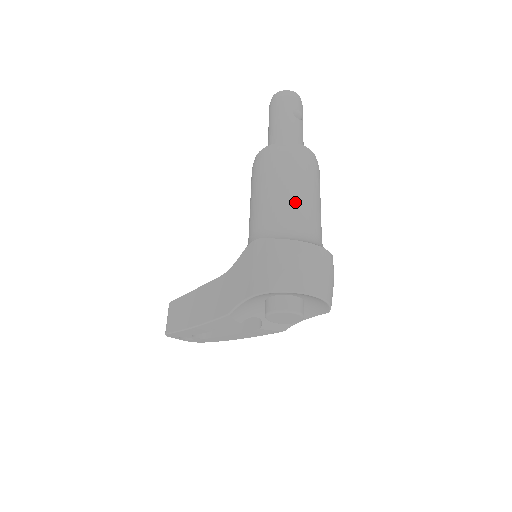
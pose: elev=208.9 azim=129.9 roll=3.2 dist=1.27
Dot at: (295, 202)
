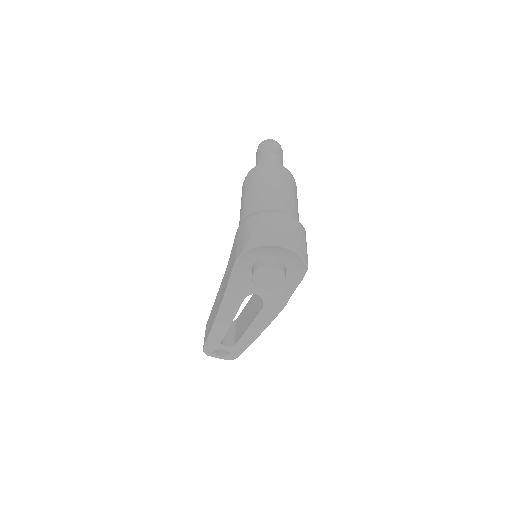
Dot at: (266, 195)
